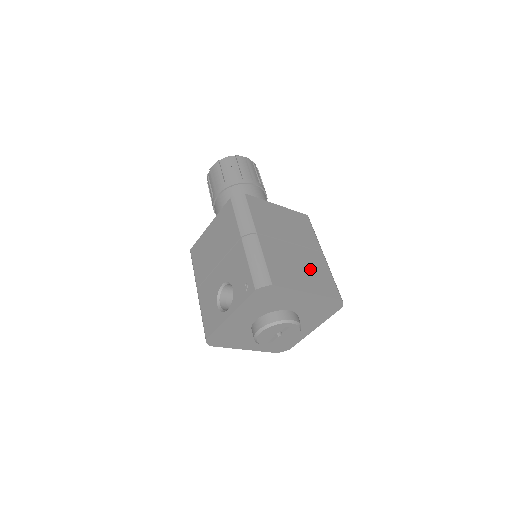
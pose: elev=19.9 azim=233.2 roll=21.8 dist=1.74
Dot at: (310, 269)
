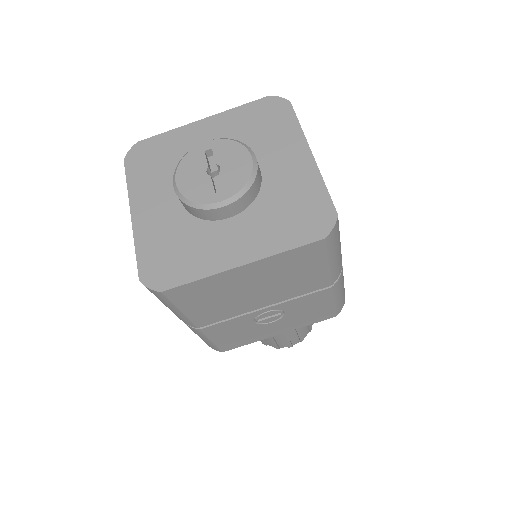
Dot at: occluded
